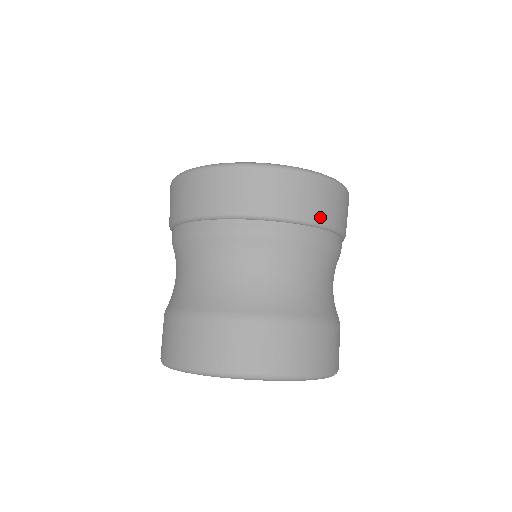
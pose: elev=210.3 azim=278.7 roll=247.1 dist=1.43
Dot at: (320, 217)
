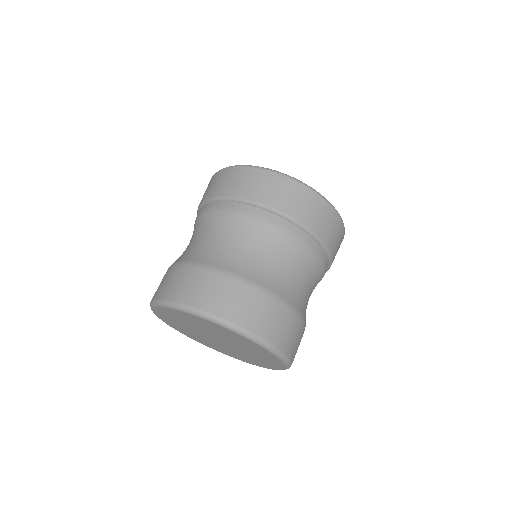
Dot at: (315, 228)
